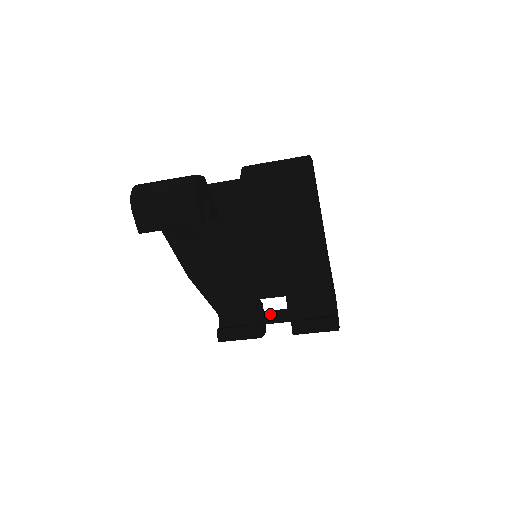
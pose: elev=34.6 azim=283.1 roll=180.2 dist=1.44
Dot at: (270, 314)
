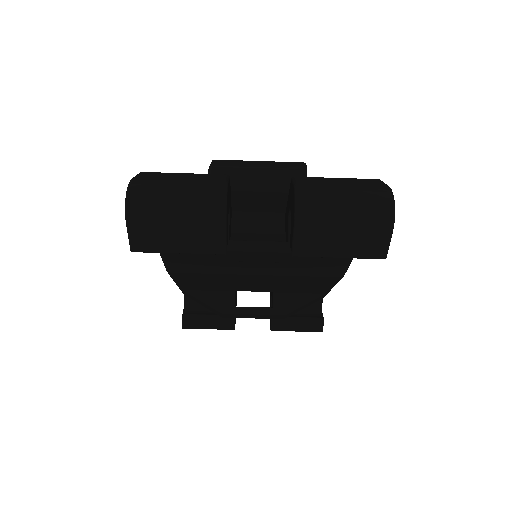
Dot at: (253, 312)
